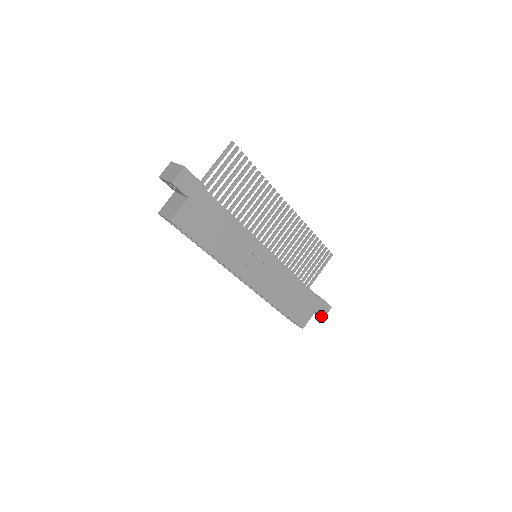
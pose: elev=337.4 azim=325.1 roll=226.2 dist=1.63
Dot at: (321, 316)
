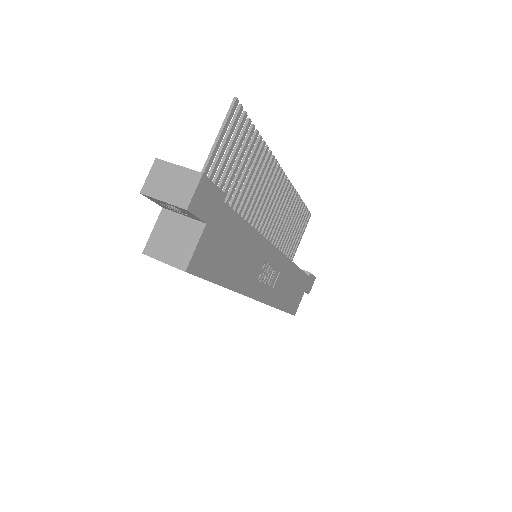
Dot at: (308, 292)
